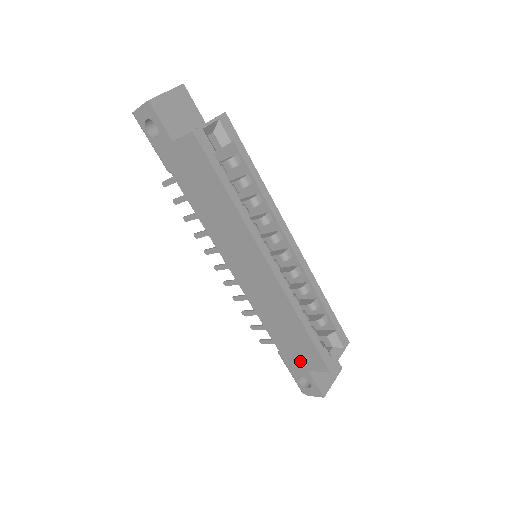
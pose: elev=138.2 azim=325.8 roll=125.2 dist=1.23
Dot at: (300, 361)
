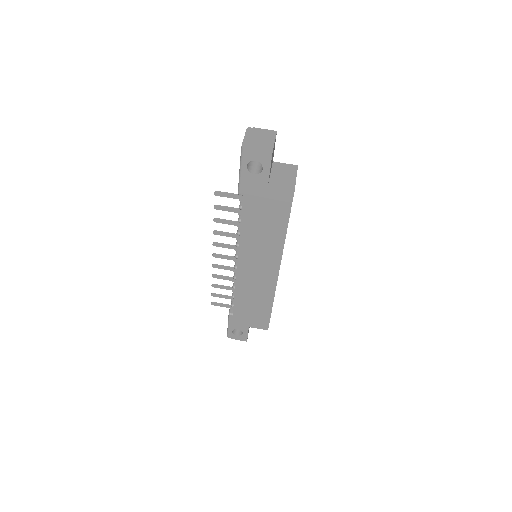
Dot at: (247, 322)
